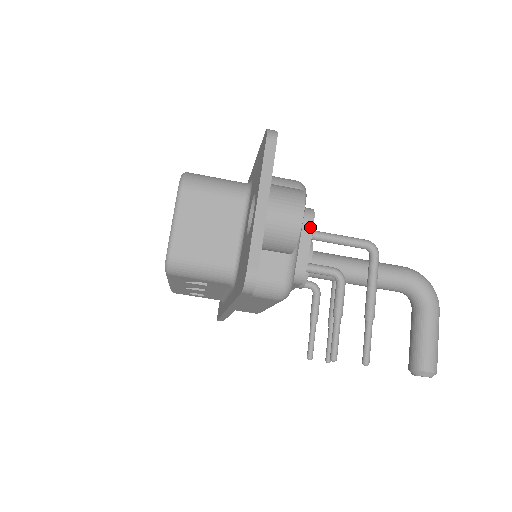
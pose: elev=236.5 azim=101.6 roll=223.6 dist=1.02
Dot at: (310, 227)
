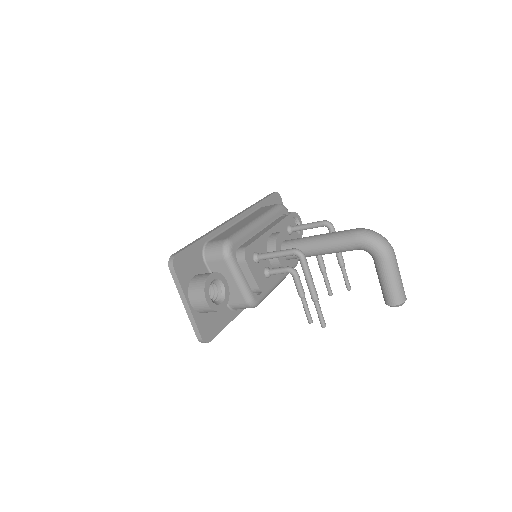
Dot at: (246, 265)
